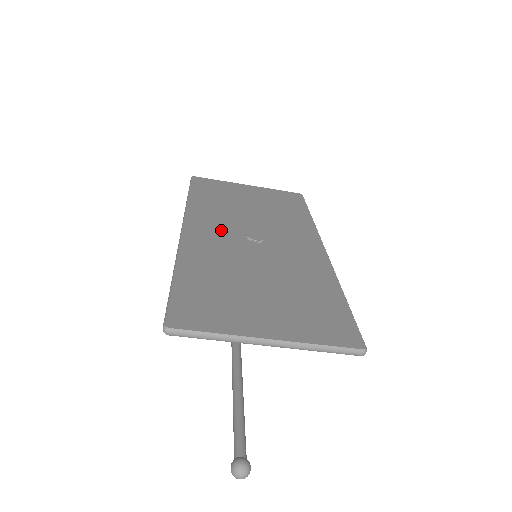
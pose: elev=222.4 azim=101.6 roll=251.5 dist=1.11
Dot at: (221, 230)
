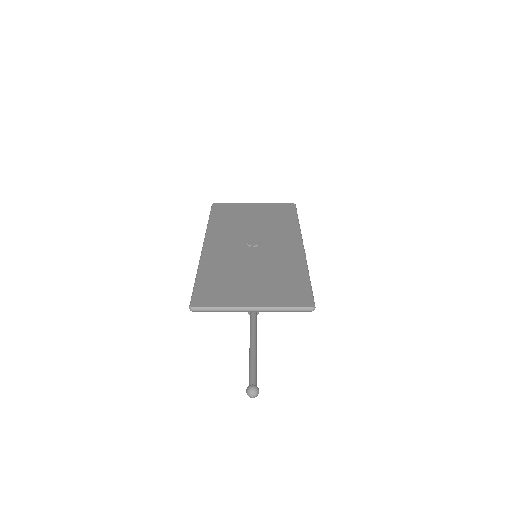
Dot at: (229, 242)
